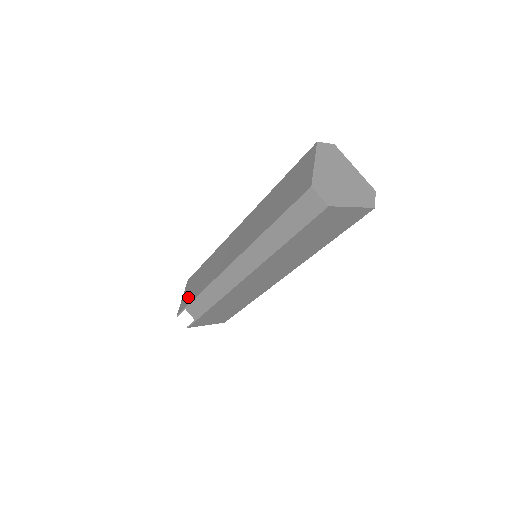
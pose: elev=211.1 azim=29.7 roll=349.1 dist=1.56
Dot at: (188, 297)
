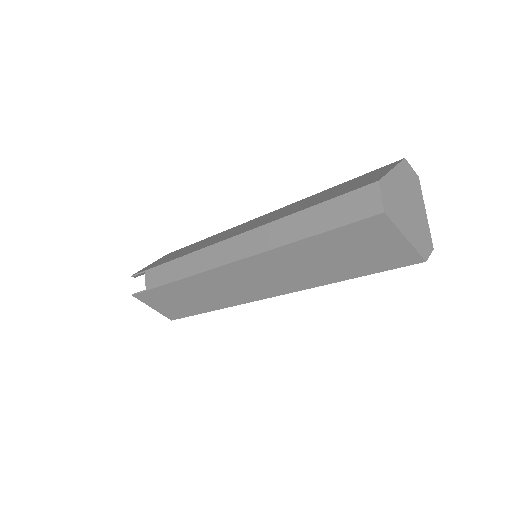
Dot at: (156, 263)
